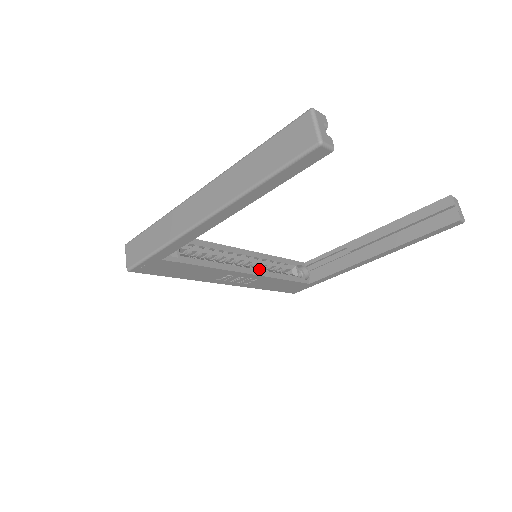
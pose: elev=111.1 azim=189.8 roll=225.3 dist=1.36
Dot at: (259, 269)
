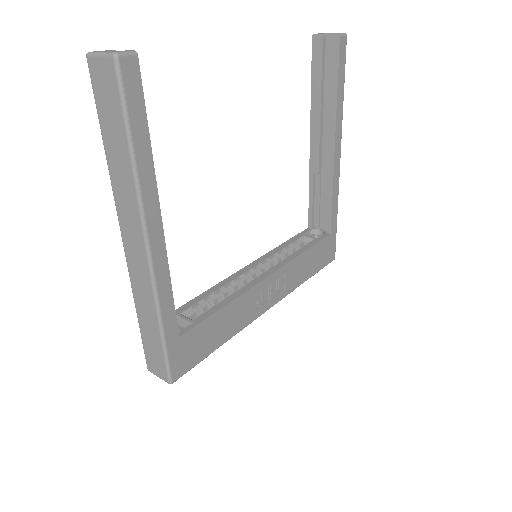
Dot at: occluded
